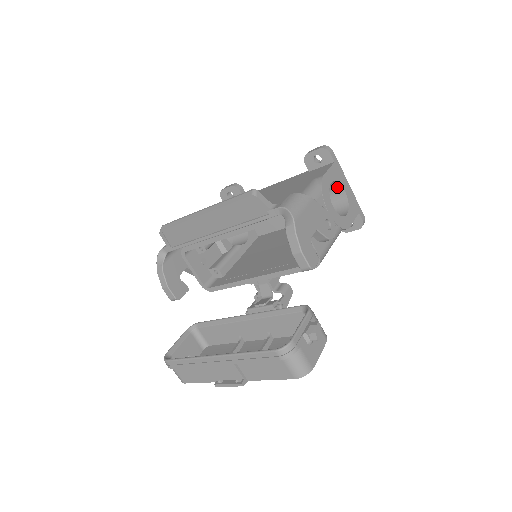
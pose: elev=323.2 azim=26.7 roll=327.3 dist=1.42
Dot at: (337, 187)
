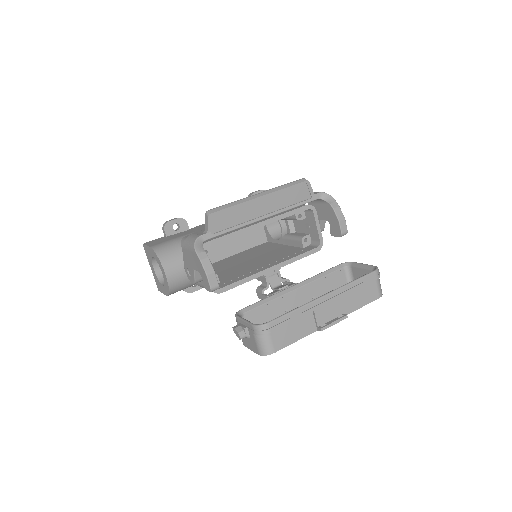
Dot at: occluded
